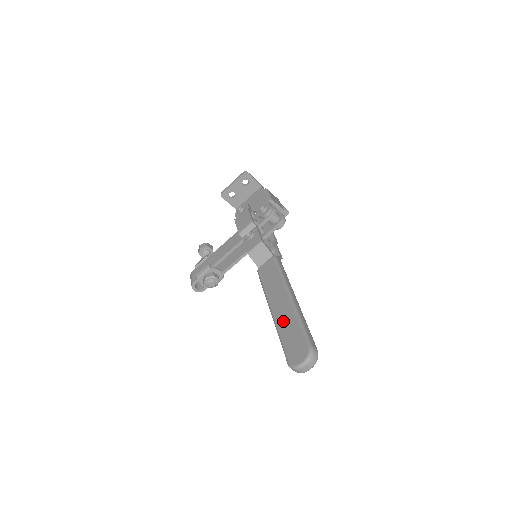
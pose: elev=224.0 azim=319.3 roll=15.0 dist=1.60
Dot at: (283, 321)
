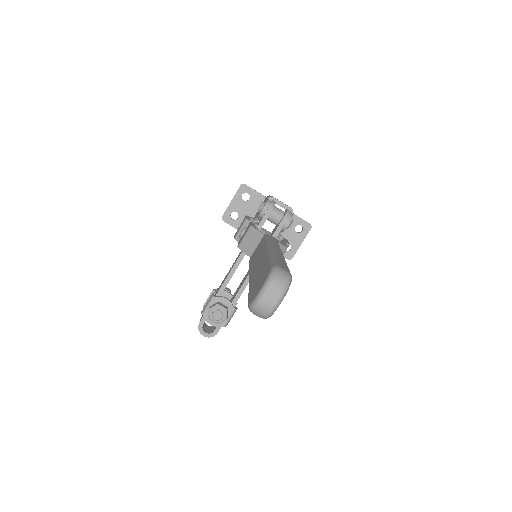
Dot at: (255, 273)
